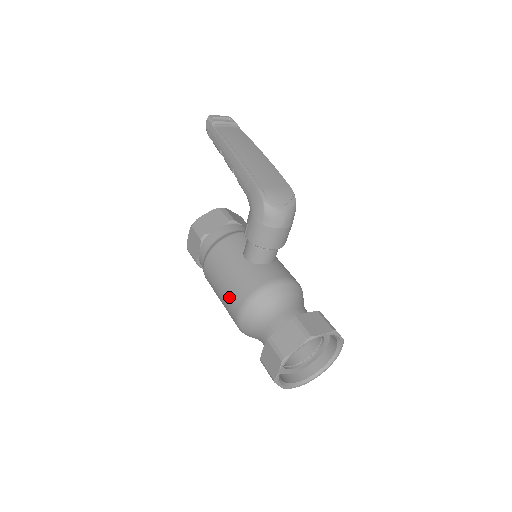
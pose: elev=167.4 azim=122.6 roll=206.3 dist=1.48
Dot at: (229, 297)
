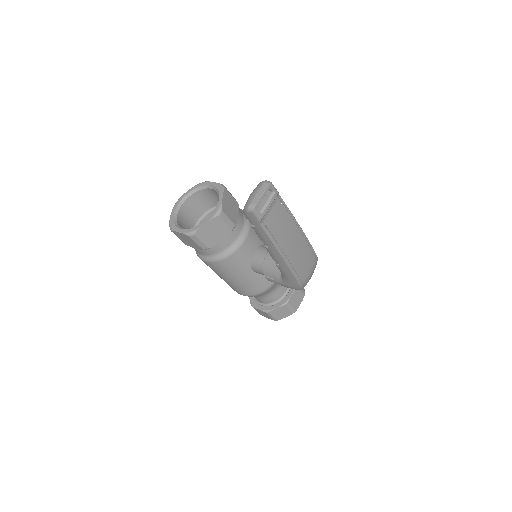
Dot at: (234, 288)
